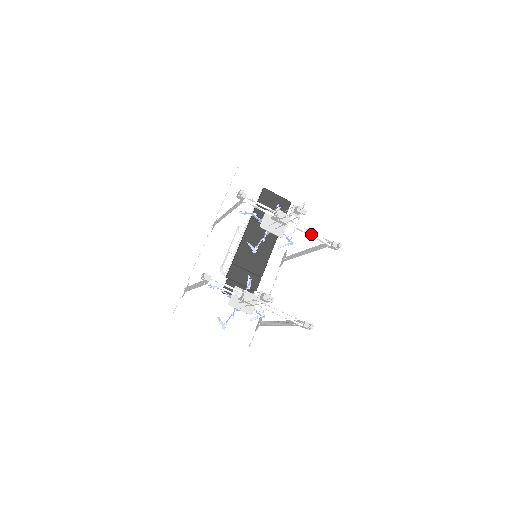
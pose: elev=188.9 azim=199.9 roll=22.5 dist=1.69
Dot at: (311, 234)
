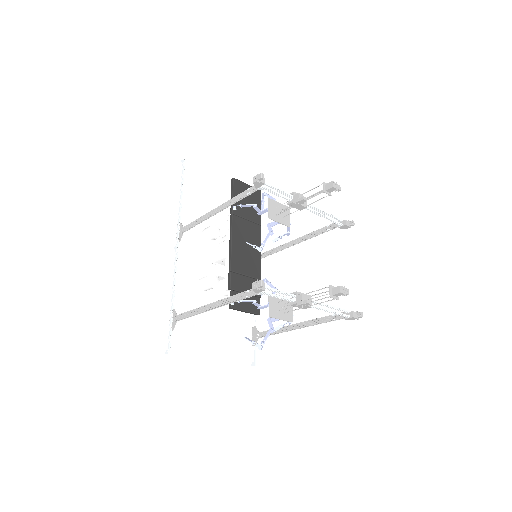
Dot at: occluded
